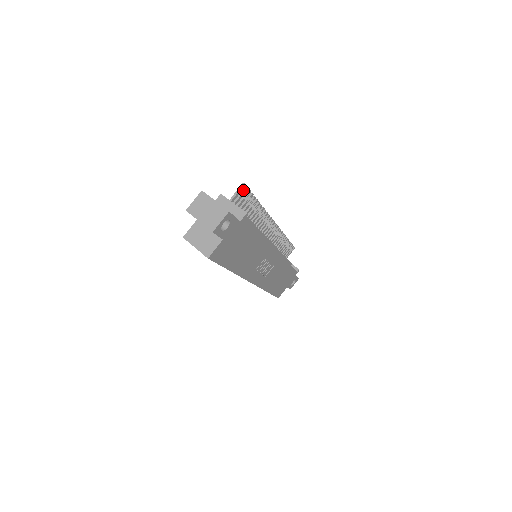
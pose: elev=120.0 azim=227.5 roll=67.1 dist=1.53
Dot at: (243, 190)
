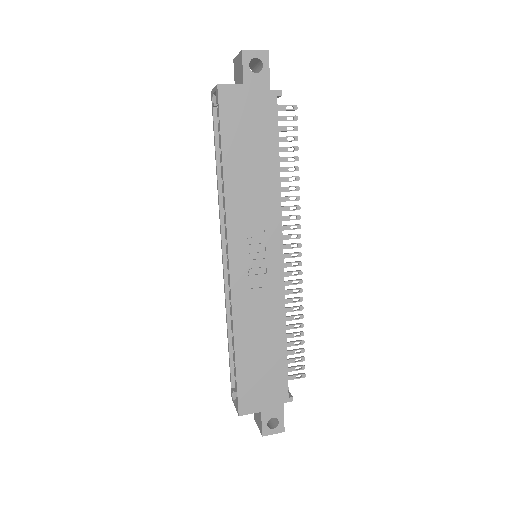
Dot at: (292, 116)
